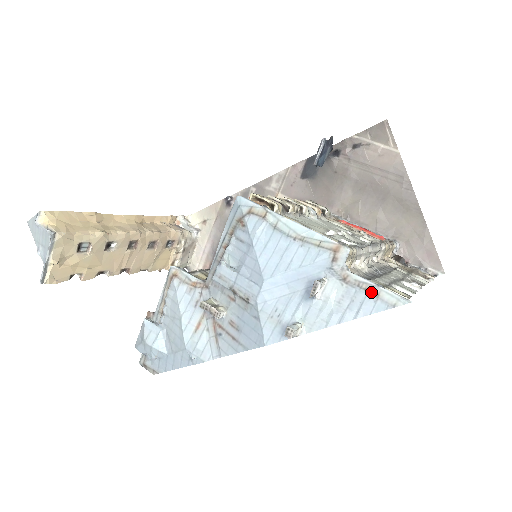
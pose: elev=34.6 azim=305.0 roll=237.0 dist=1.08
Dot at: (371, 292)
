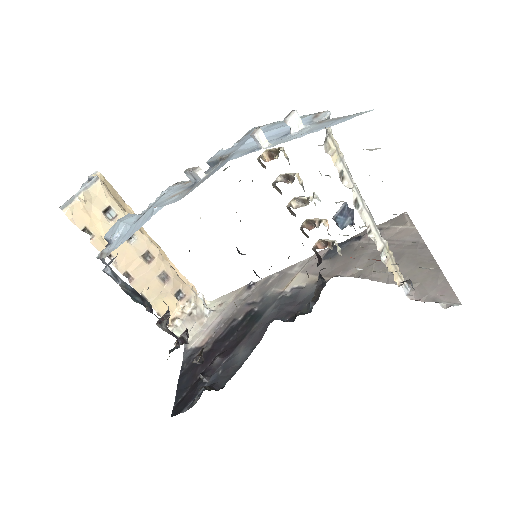
Dot at: (342, 118)
